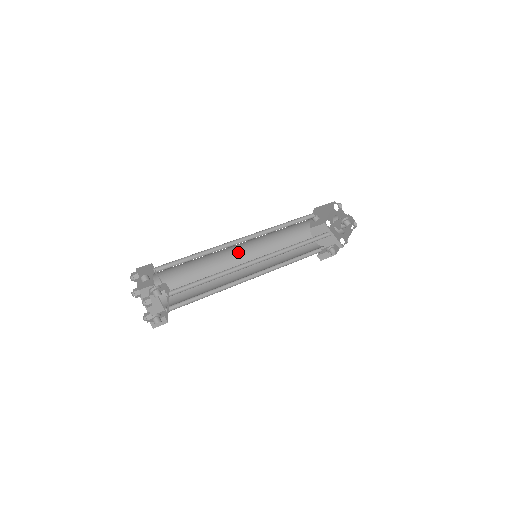
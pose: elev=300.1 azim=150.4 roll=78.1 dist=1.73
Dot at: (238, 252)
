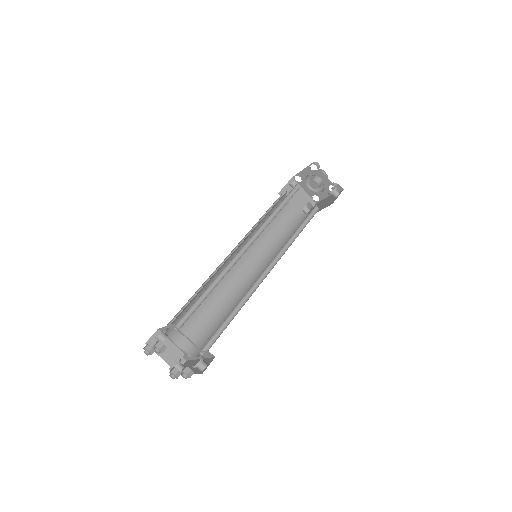
Dot at: (233, 254)
